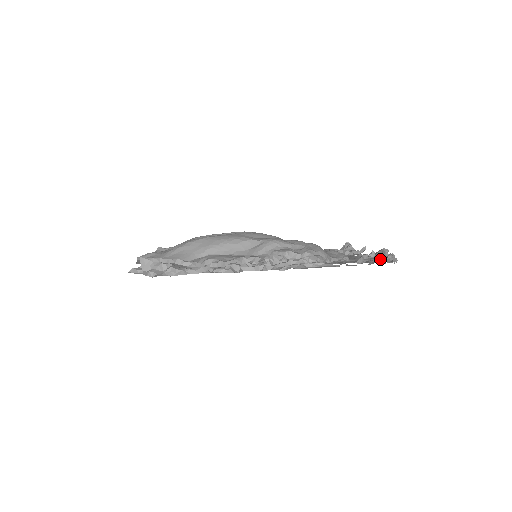
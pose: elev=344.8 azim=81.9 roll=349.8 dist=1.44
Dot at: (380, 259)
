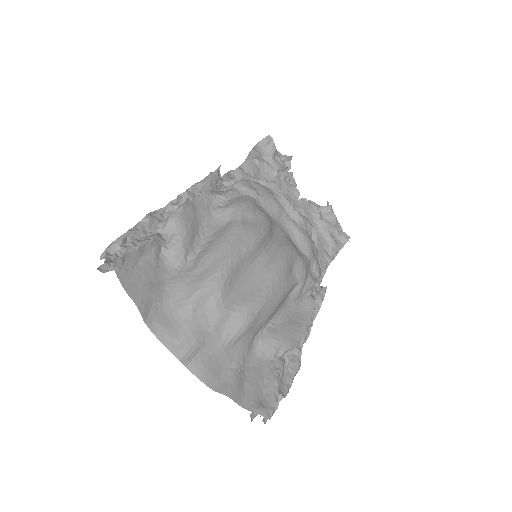
Dot at: (333, 229)
